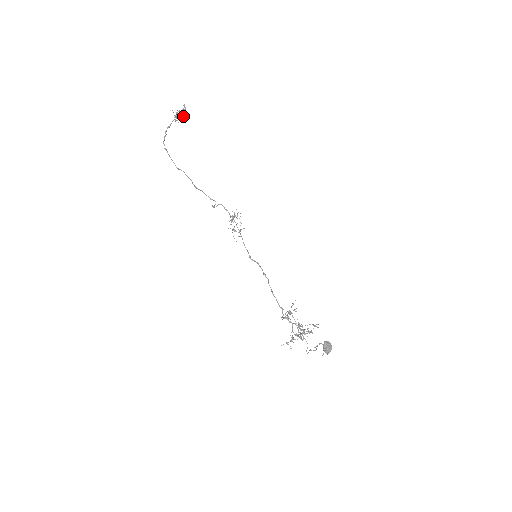
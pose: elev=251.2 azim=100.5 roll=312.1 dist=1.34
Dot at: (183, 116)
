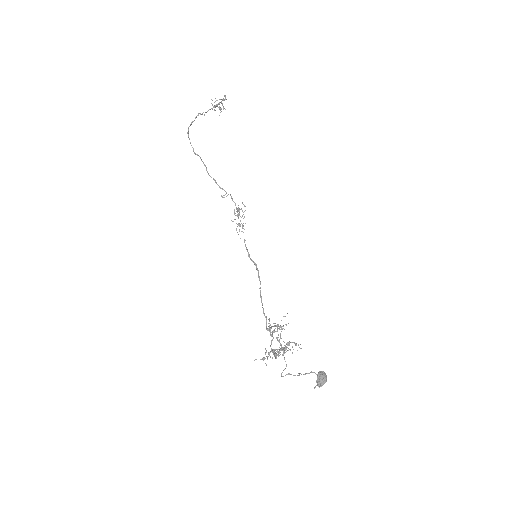
Dot at: (223, 107)
